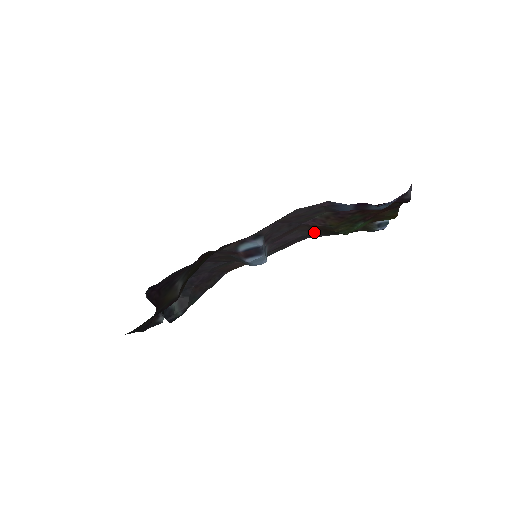
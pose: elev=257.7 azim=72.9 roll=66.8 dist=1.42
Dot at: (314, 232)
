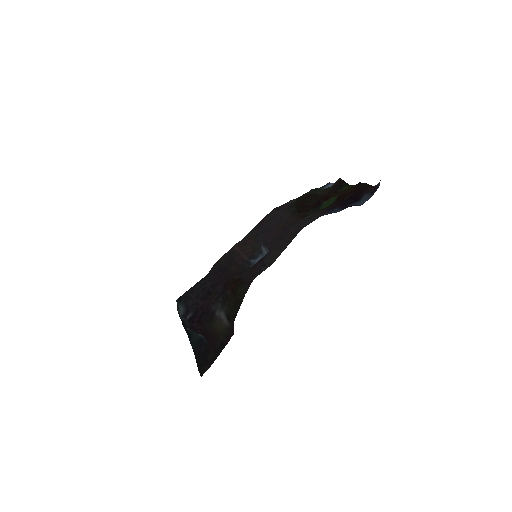
Dot at: (291, 216)
